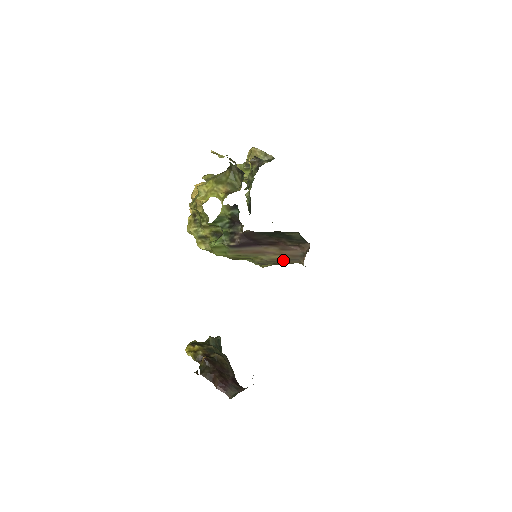
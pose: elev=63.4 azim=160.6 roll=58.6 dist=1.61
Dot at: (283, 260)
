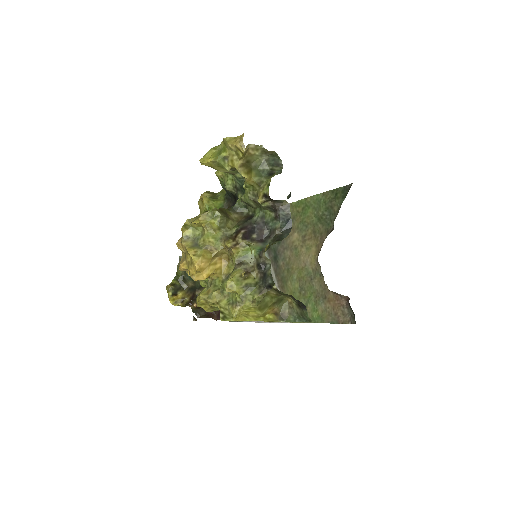
Dot at: occluded
